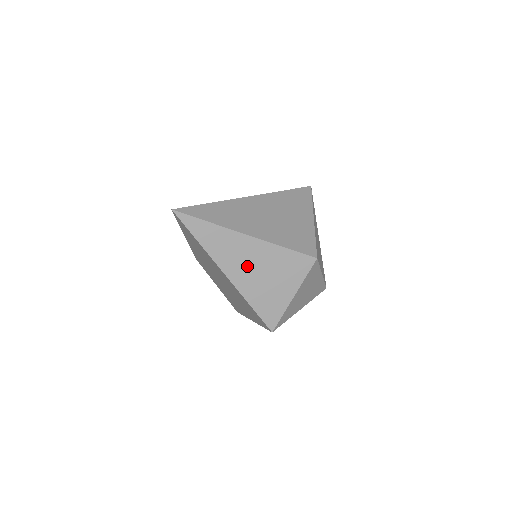
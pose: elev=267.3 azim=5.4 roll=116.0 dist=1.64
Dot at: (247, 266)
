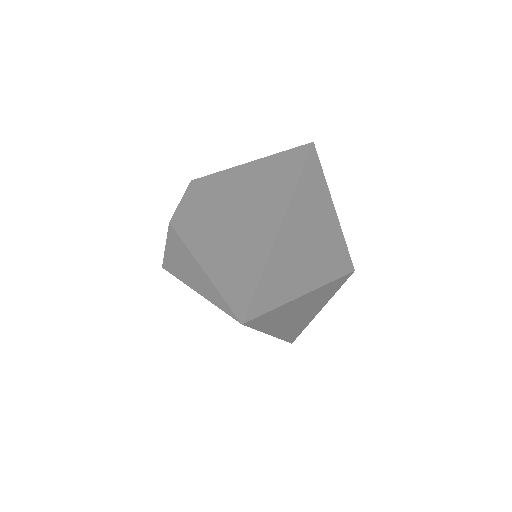
Dot at: (296, 316)
